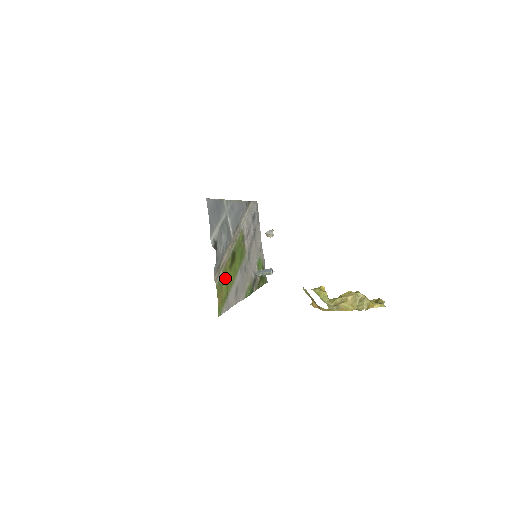
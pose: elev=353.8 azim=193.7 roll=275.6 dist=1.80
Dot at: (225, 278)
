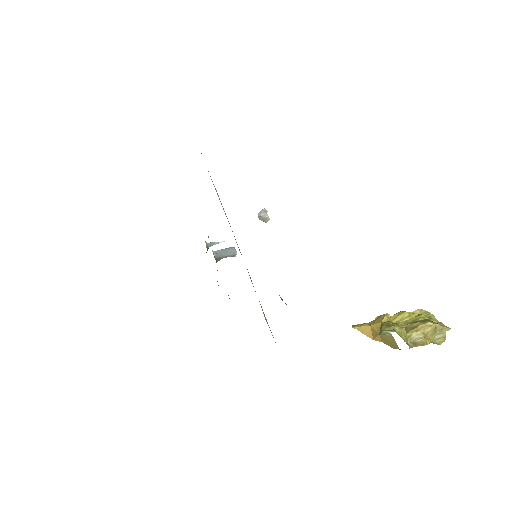
Dot at: occluded
